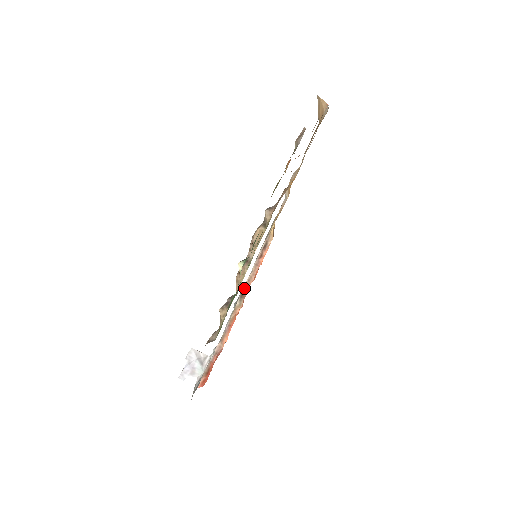
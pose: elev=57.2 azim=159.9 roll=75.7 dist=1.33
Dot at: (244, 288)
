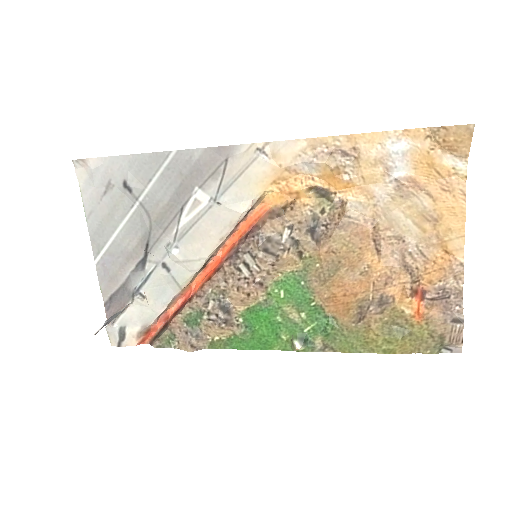
Dot at: (208, 260)
